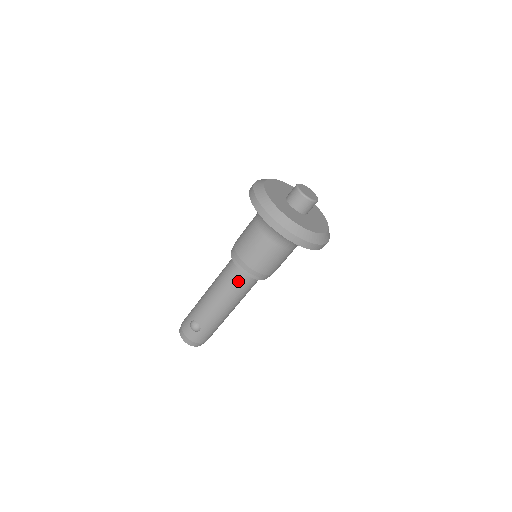
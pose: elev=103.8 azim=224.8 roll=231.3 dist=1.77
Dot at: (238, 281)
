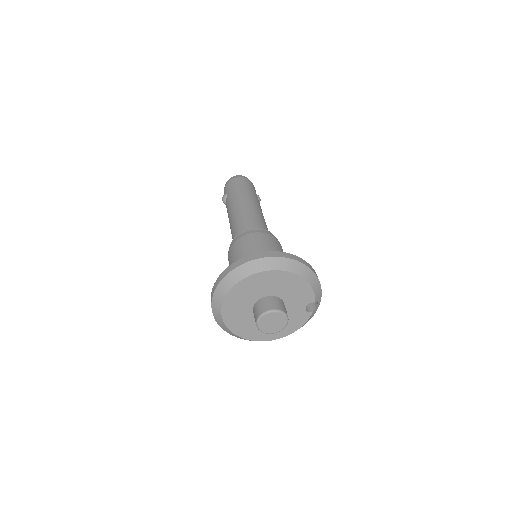
Dot at: occluded
